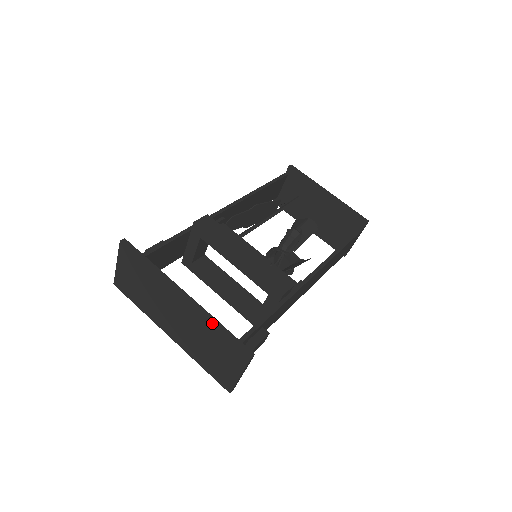
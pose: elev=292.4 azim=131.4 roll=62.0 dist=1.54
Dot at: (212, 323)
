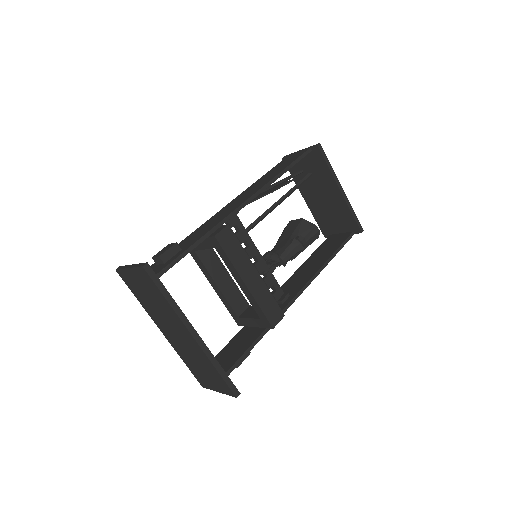
Dot at: (213, 365)
